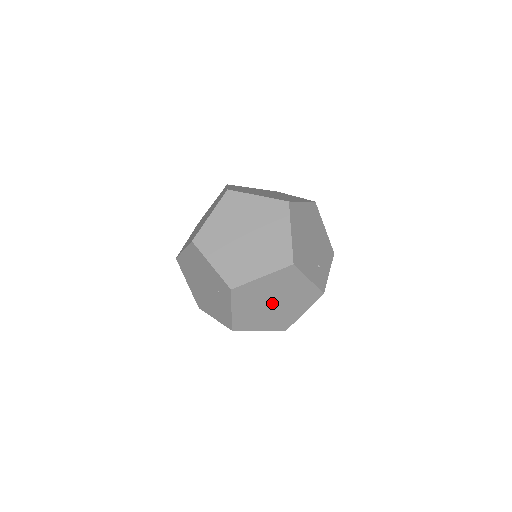
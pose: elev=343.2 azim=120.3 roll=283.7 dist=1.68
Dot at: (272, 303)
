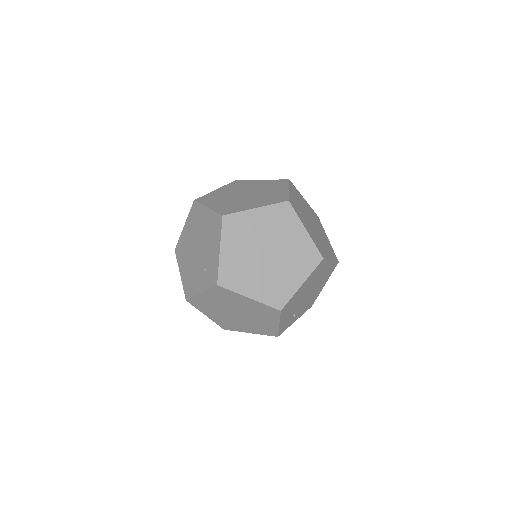
Dot at: (236, 312)
